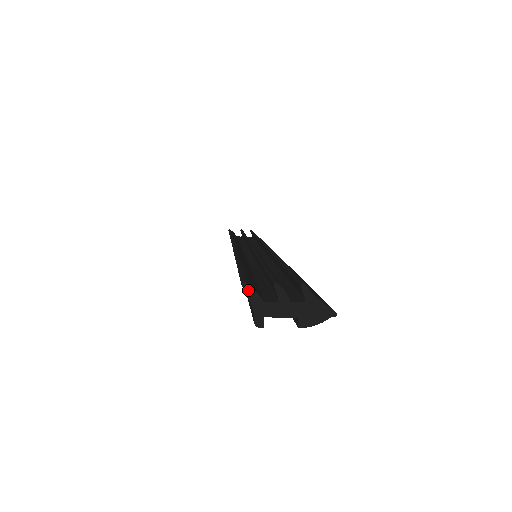
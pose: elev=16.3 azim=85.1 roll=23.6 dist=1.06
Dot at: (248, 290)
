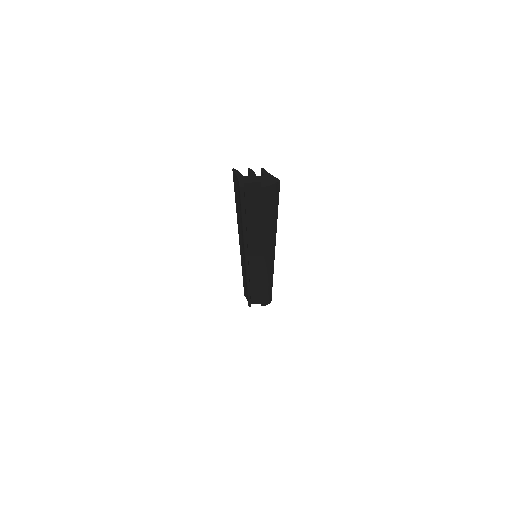
Dot at: (236, 171)
